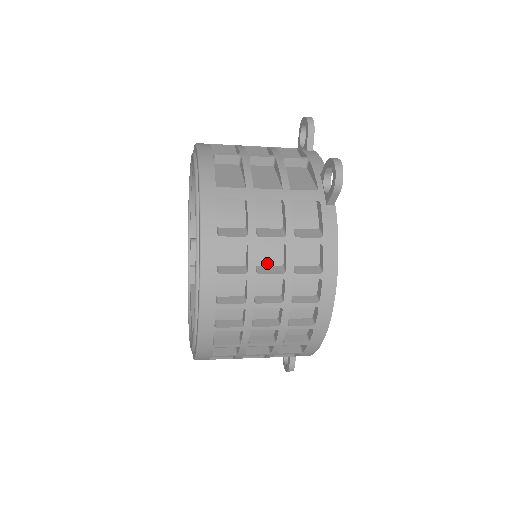
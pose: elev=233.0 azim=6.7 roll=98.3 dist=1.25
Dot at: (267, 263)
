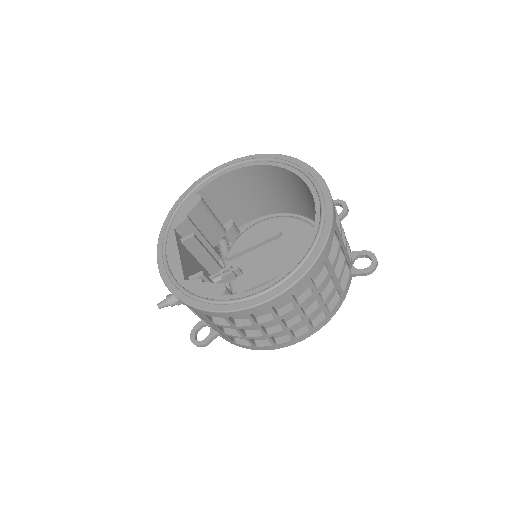
Dot at: occluded
